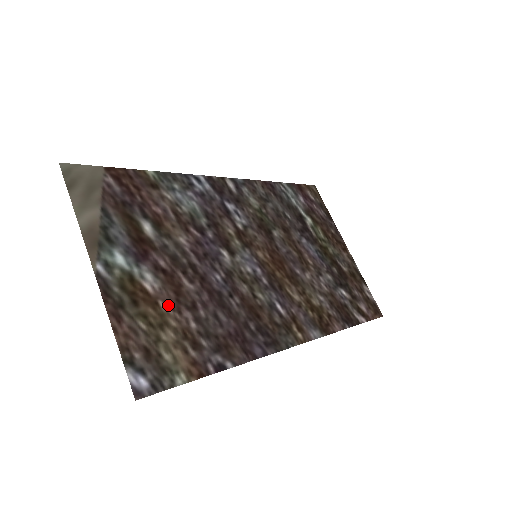
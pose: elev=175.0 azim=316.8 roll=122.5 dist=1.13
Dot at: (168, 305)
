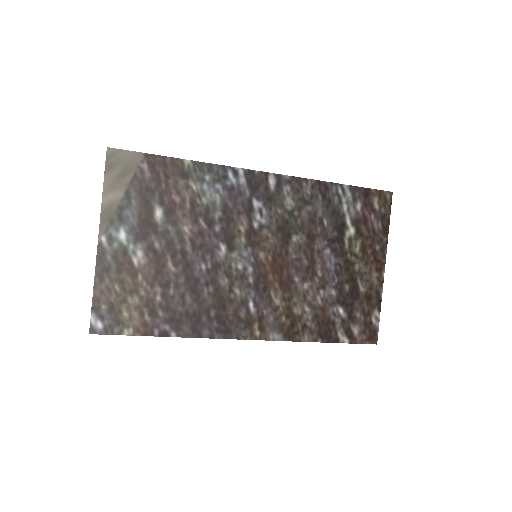
Dot at: (145, 279)
